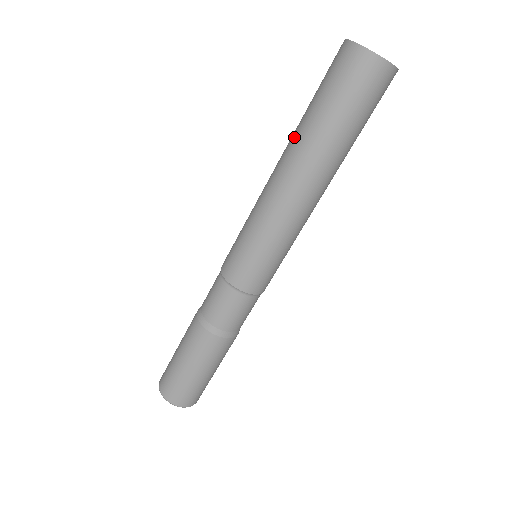
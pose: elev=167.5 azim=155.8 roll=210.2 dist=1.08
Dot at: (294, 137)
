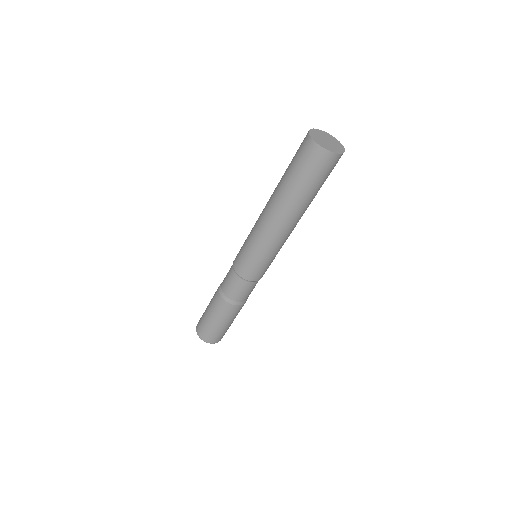
Dot at: (276, 187)
